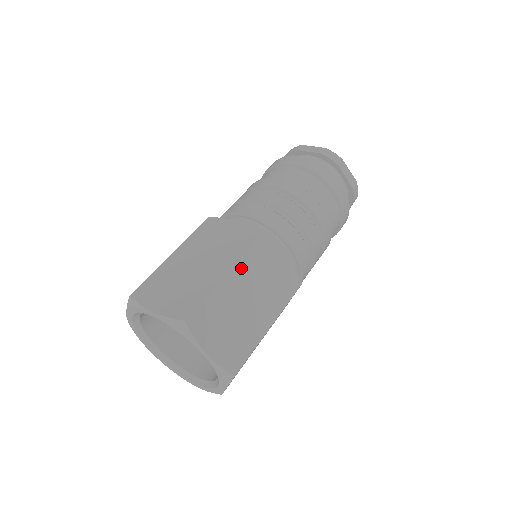
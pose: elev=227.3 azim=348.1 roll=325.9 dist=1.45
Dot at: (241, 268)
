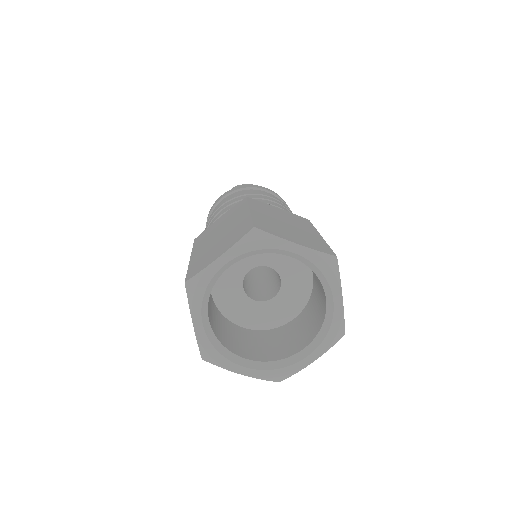
Dot at: (256, 209)
